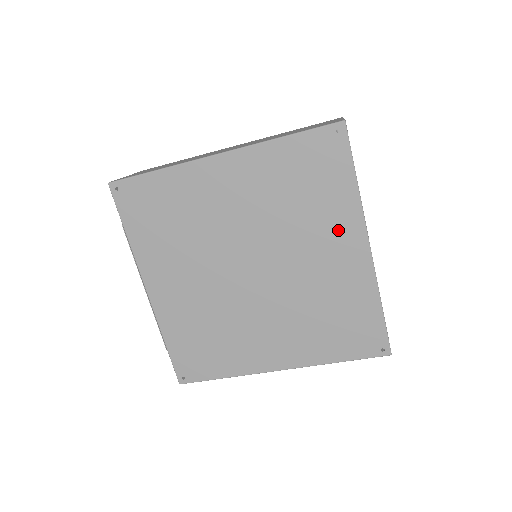
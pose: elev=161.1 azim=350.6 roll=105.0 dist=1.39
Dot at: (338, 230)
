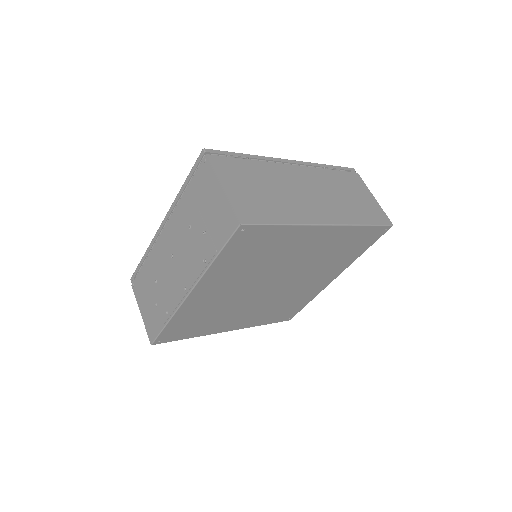
Dot at: (333, 271)
